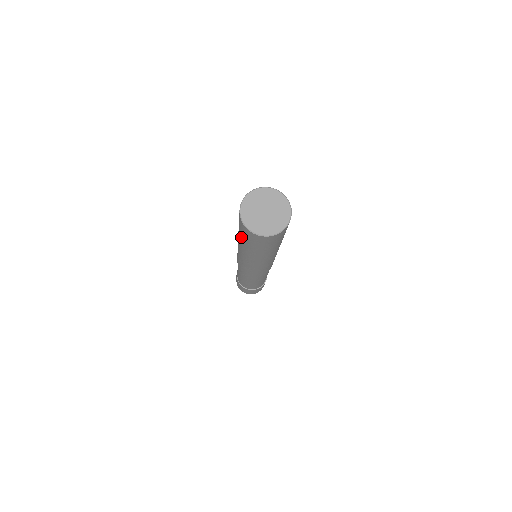
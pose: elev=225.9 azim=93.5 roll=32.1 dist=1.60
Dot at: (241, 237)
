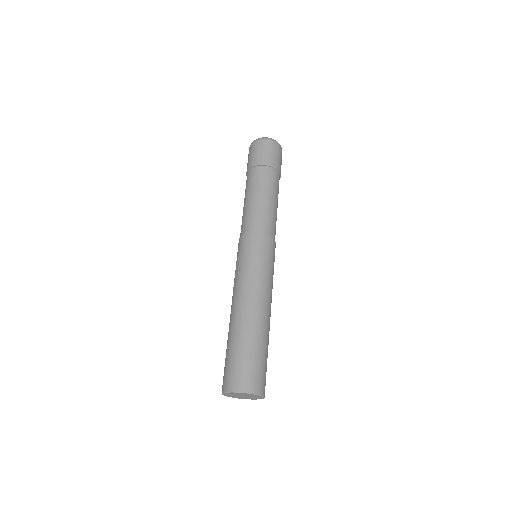
Dot at: occluded
